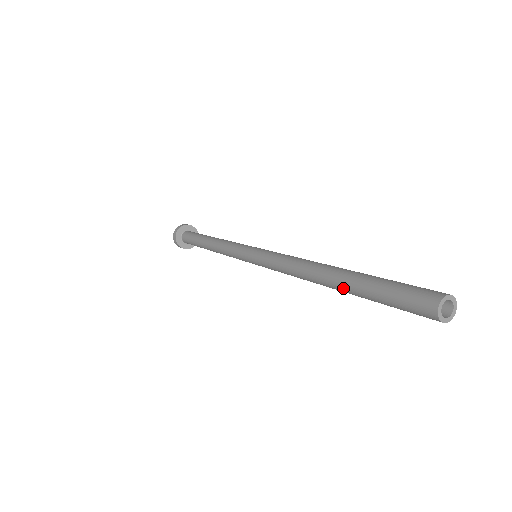
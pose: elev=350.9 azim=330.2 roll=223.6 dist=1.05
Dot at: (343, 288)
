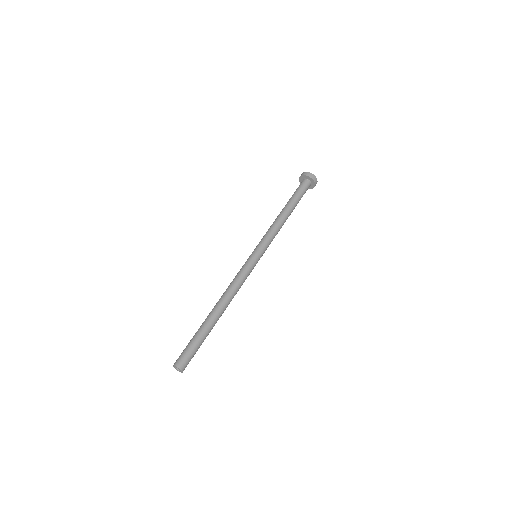
Dot at: (205, 320)
